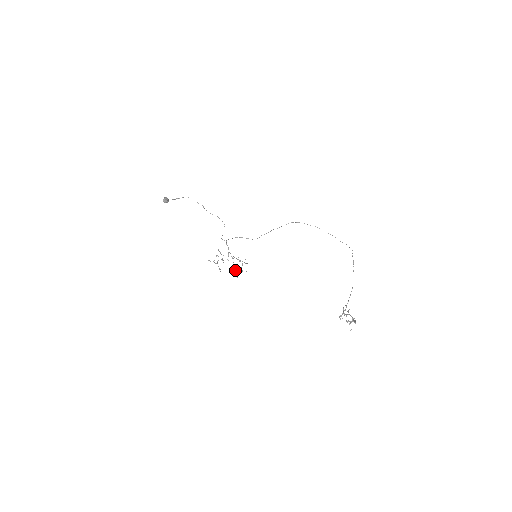
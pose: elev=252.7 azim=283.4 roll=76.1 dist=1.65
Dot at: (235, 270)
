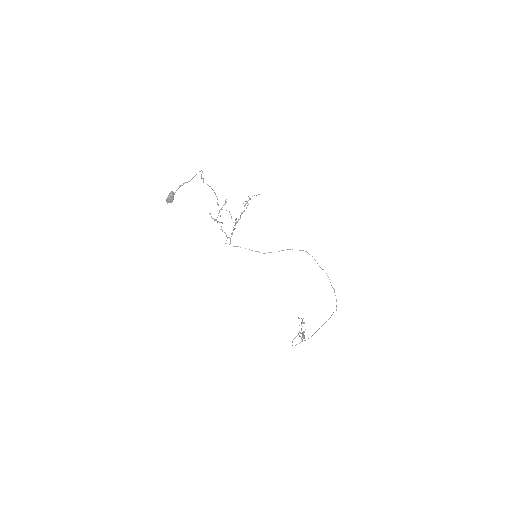
Dot at: occluded
